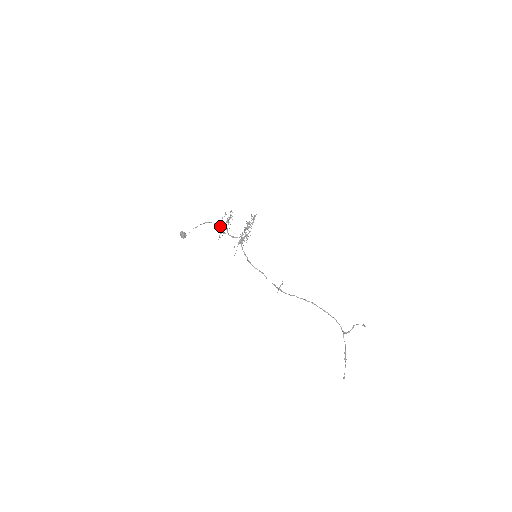
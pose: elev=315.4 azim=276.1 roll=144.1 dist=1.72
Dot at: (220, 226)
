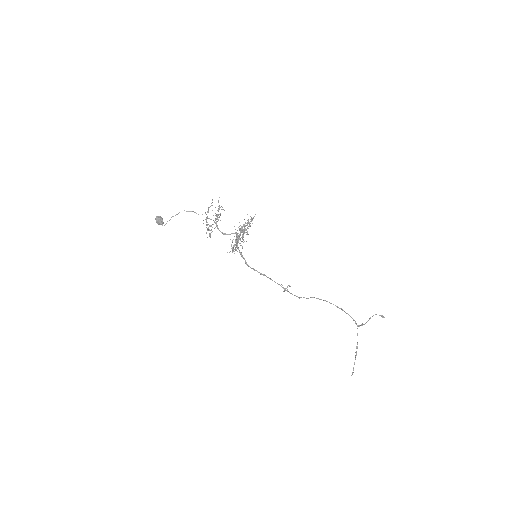
Dot at: (206, 219)
